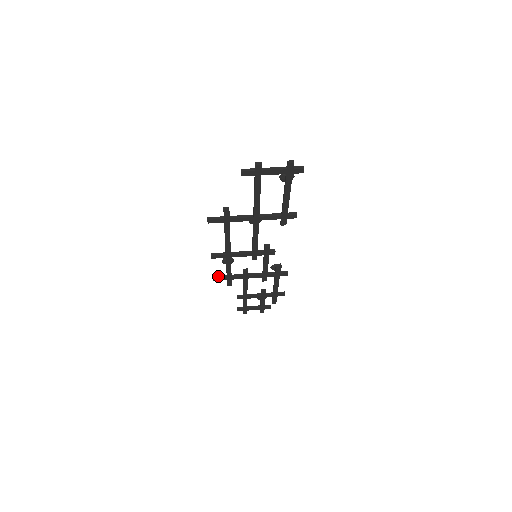
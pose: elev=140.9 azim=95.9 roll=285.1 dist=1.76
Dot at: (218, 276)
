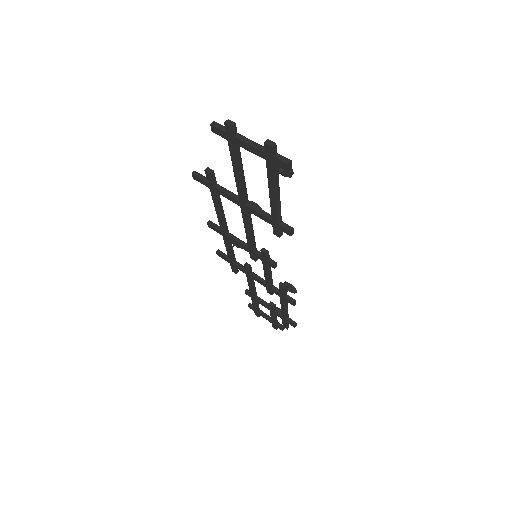
Dot at: (222, 253)
